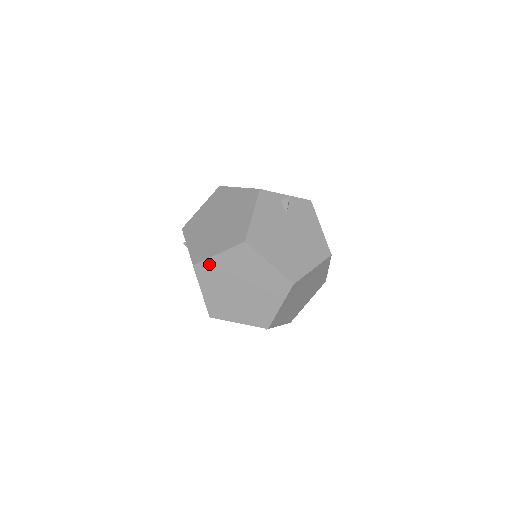
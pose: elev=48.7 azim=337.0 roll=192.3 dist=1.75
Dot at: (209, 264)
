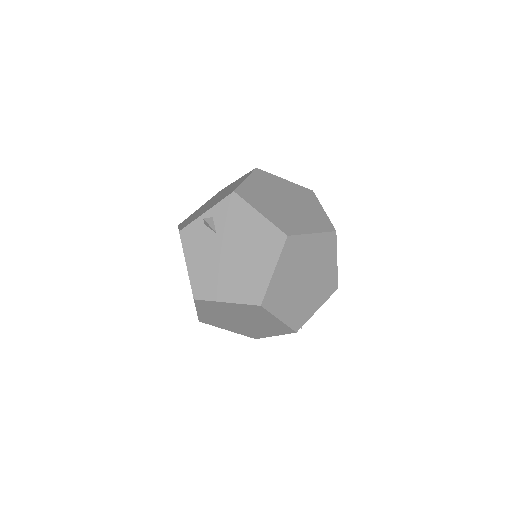
Dot at: (203, 317)
